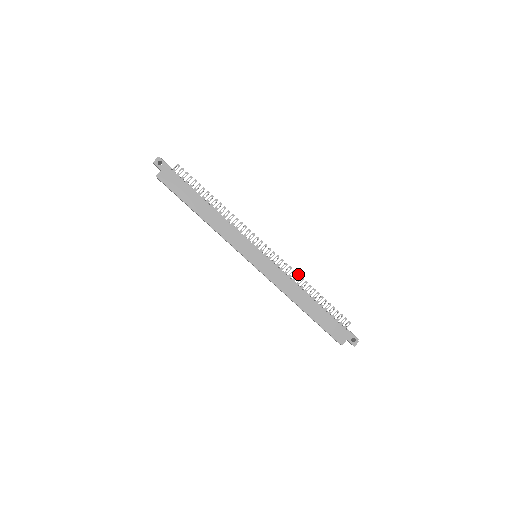
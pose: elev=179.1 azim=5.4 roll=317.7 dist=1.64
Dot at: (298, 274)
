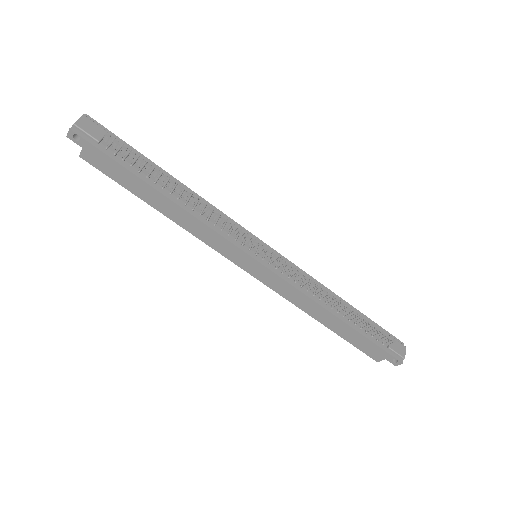
Dot at: (318, 286)
